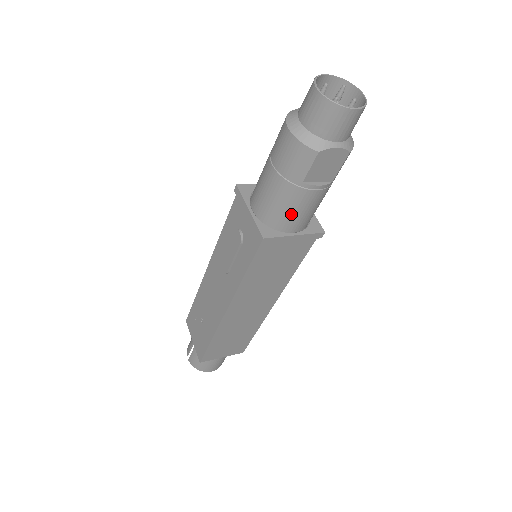
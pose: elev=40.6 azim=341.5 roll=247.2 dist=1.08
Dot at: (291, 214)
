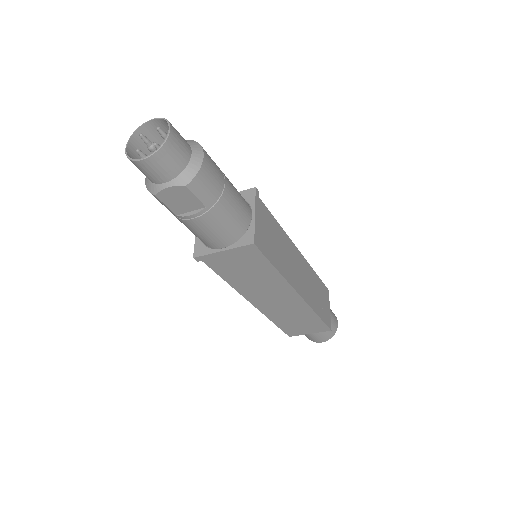
Dot at: (201, 236)
